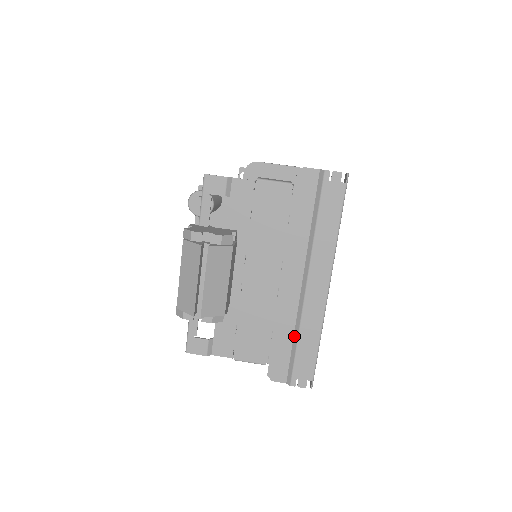
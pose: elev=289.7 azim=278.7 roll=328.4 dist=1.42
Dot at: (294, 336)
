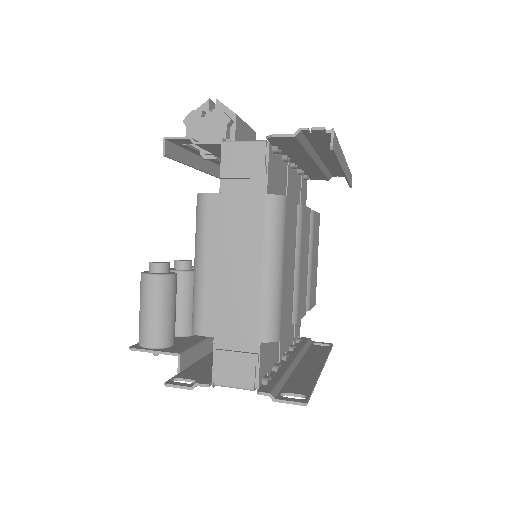
Dot at: (306, 149)
